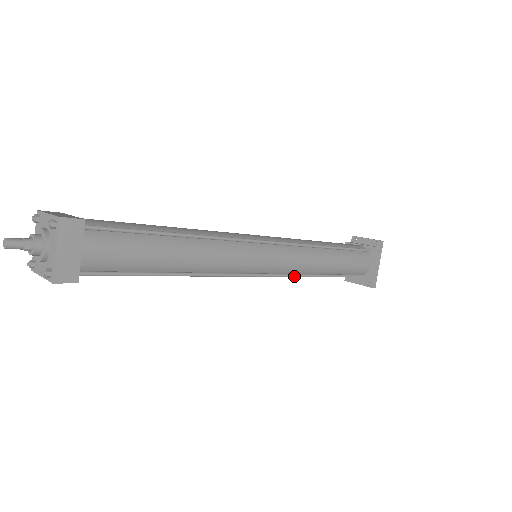
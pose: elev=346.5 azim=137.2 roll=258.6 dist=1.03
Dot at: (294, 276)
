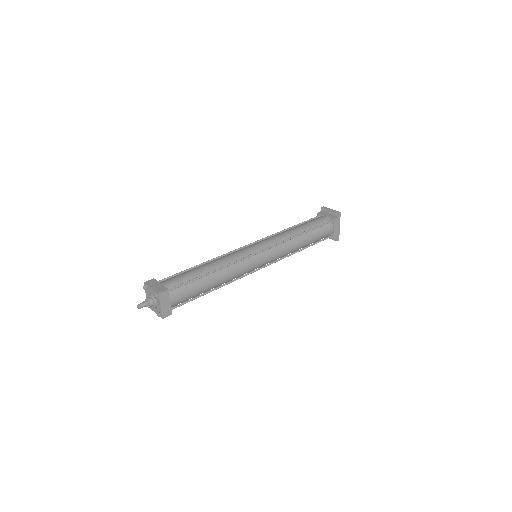
Dot at: occluded
